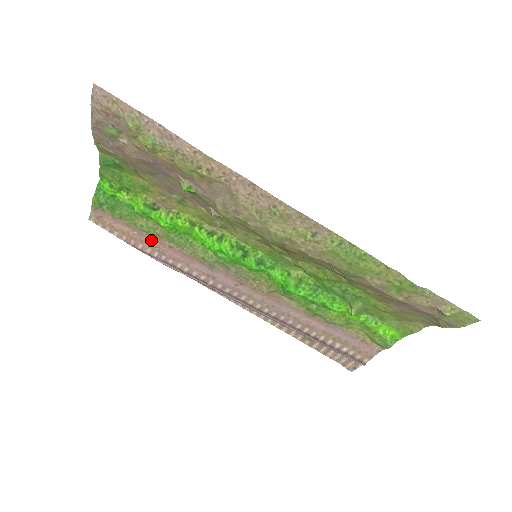
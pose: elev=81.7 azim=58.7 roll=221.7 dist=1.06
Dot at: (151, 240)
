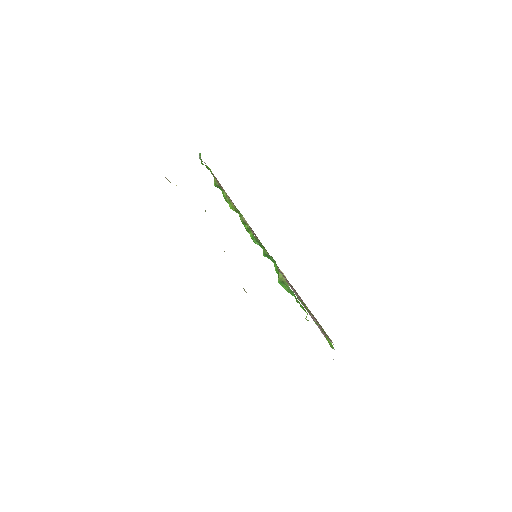
Dot at: occluded
